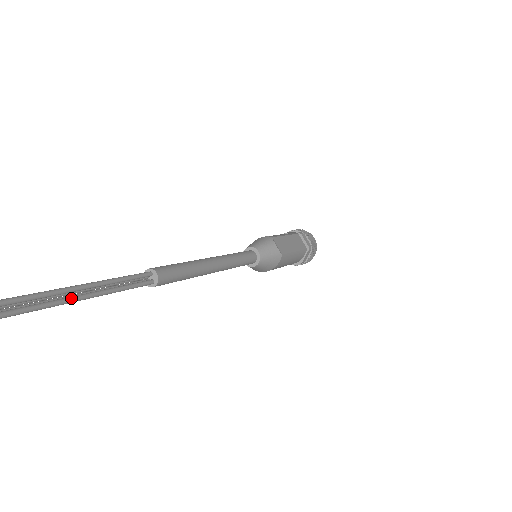
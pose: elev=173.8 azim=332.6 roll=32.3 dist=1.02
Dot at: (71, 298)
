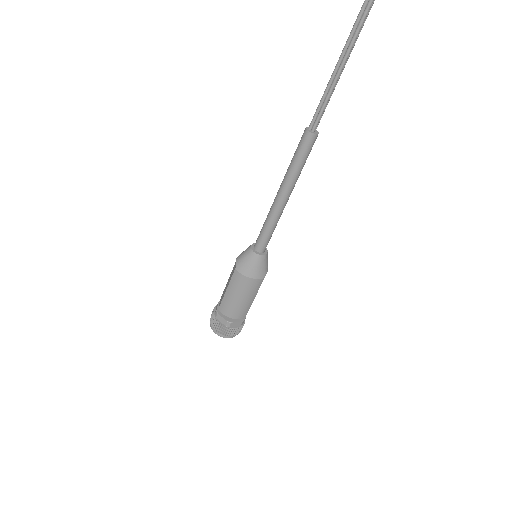
Dot at: (348, 57)
